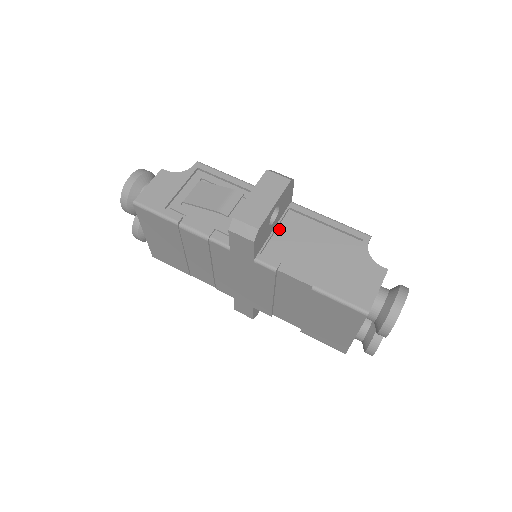
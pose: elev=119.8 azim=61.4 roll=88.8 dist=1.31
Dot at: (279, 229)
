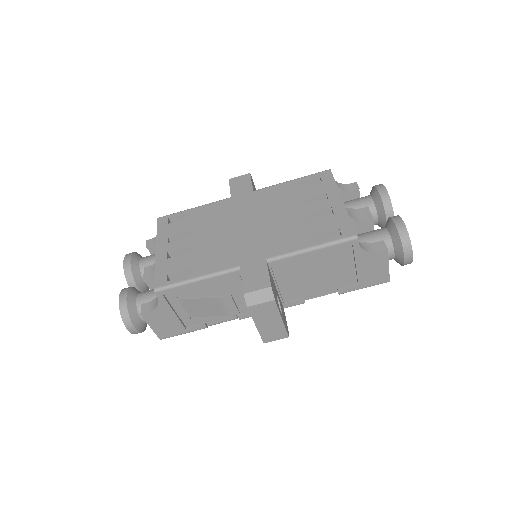
Dot at: (278, 281)
